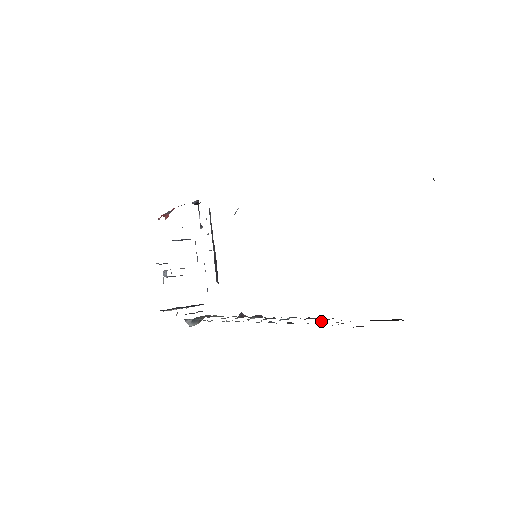
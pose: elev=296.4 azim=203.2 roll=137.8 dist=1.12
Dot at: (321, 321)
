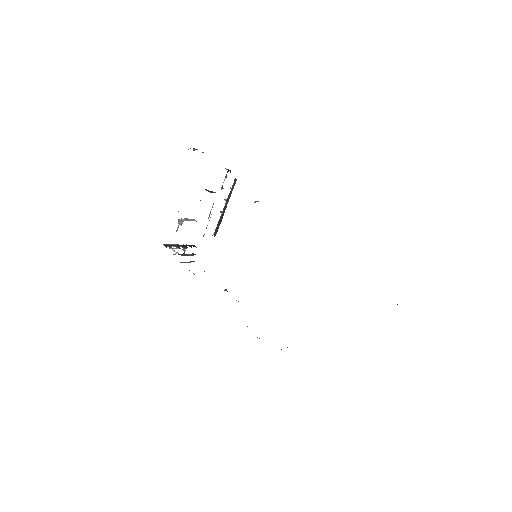
Dot at: occluded
